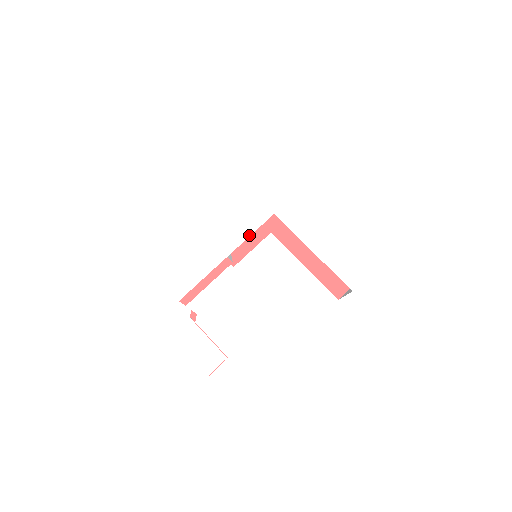
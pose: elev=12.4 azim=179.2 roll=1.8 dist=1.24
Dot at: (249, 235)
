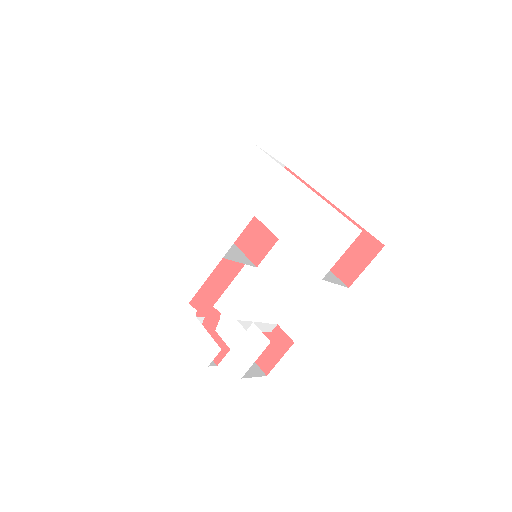
Dot at: (235, 239)
